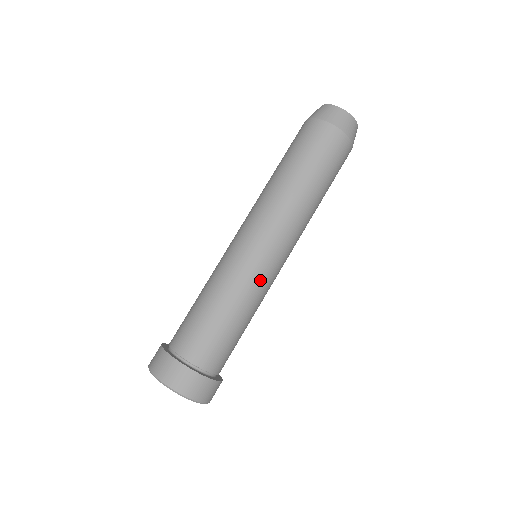
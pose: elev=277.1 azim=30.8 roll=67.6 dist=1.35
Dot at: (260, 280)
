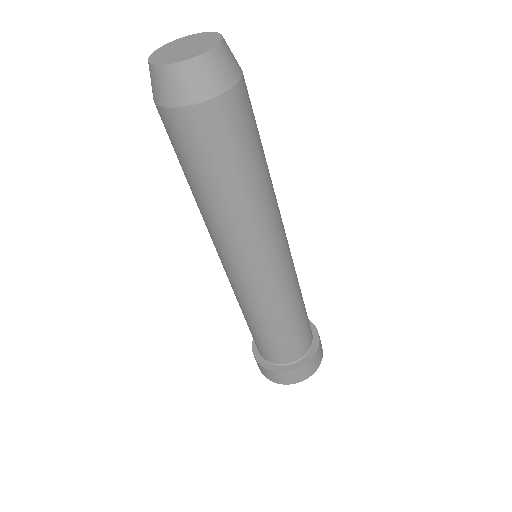
Dot at: (289, 282)
